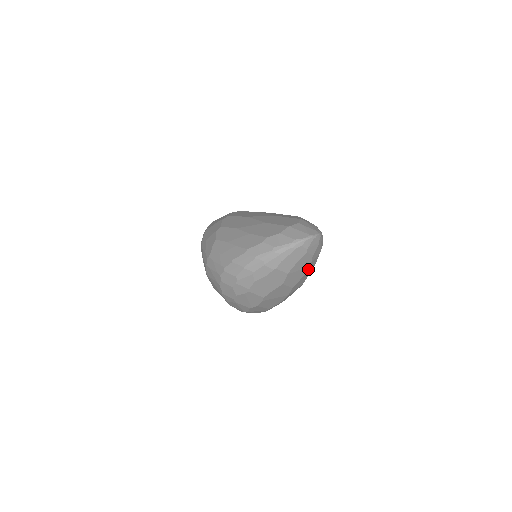
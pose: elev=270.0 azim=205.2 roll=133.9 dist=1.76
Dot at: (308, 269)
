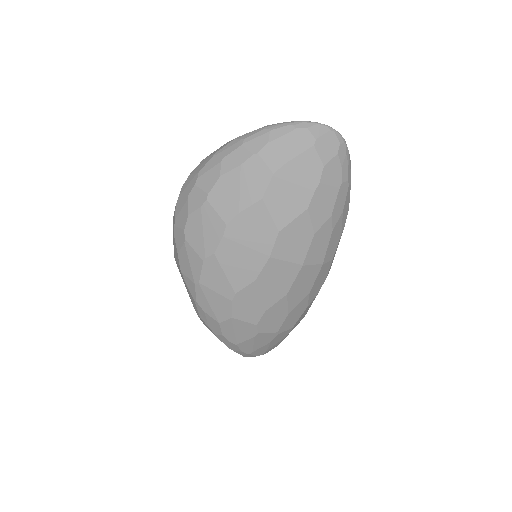
Dot at: (312, 203)
